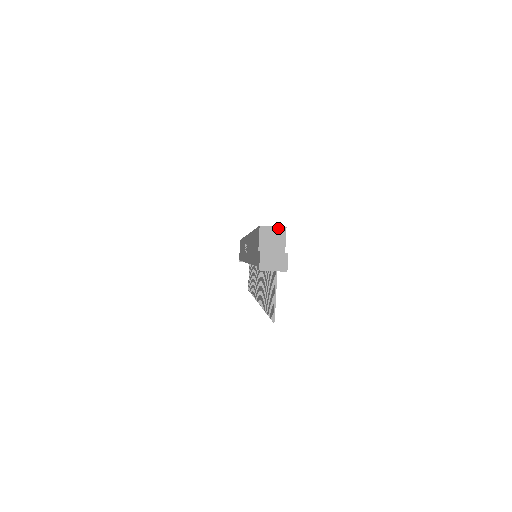
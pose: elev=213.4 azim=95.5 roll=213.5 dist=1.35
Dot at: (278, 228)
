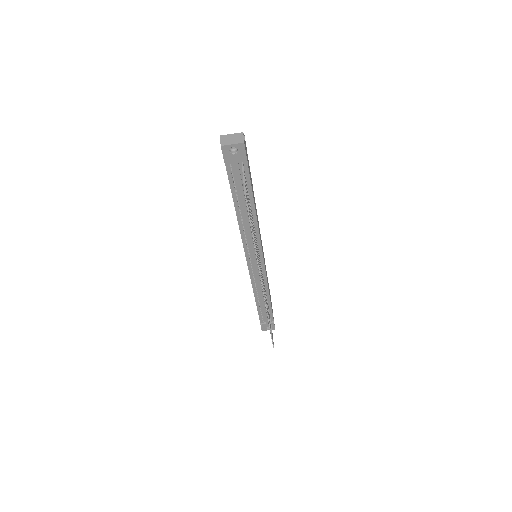
Dot at: occluded
